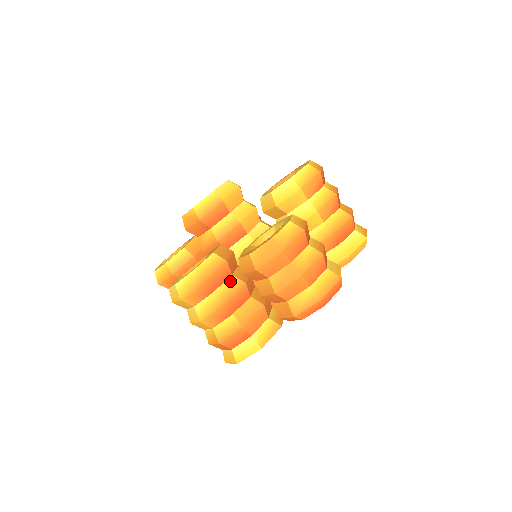
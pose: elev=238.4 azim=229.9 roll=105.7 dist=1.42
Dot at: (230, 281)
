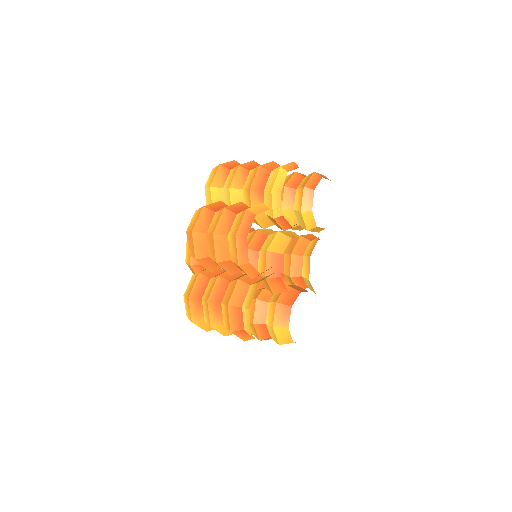
Dot at: (209, 283)
